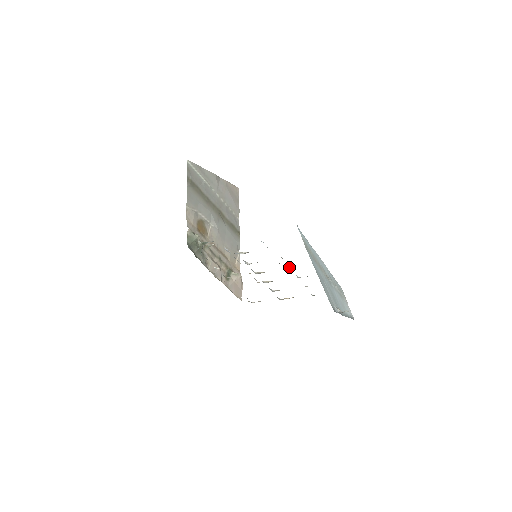
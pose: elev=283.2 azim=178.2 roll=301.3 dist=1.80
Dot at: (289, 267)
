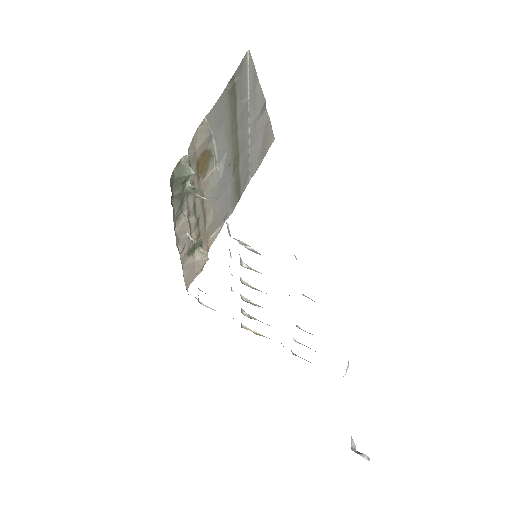
Dot at: occluded
